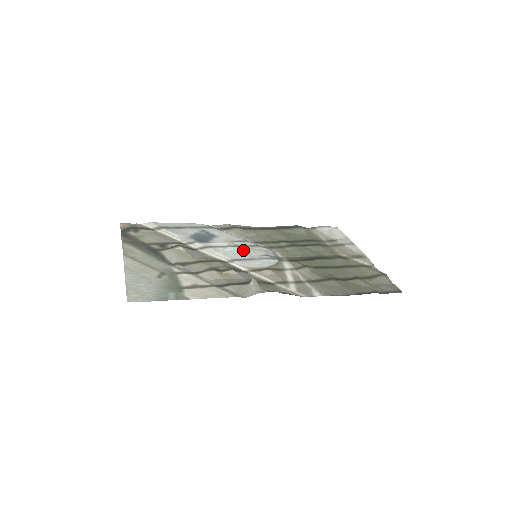
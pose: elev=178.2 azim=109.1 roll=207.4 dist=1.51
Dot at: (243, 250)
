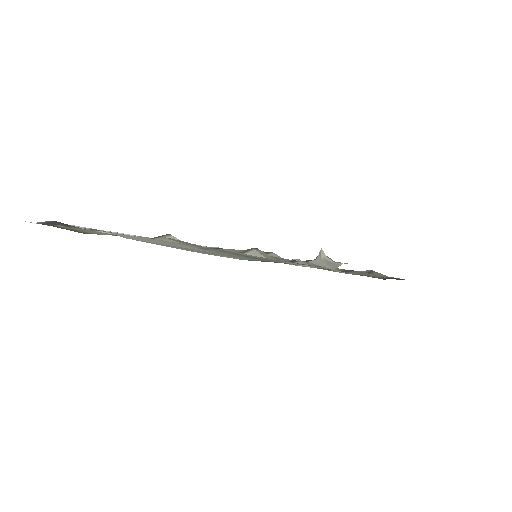
Dot at: occluded
